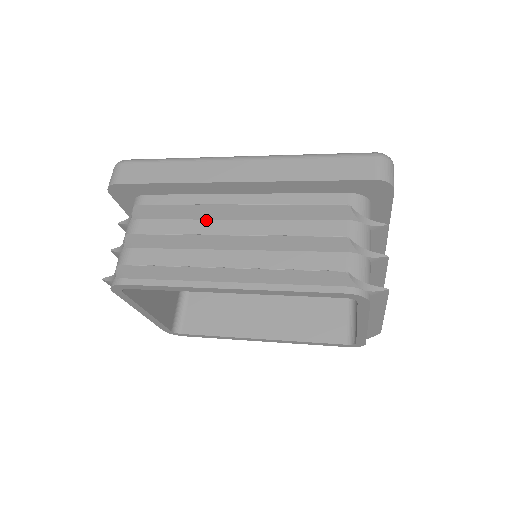
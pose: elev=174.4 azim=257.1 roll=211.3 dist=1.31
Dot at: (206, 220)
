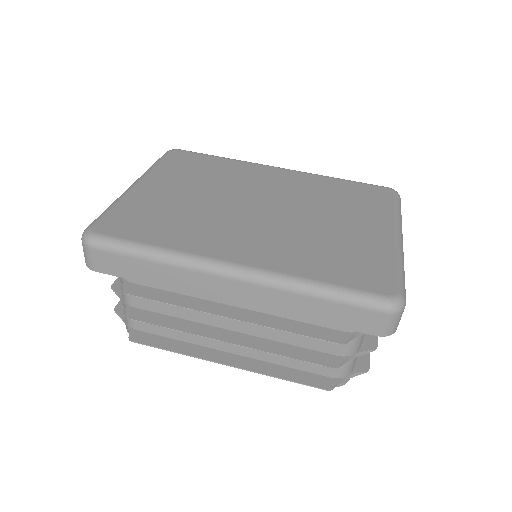
Dot at: occluded
